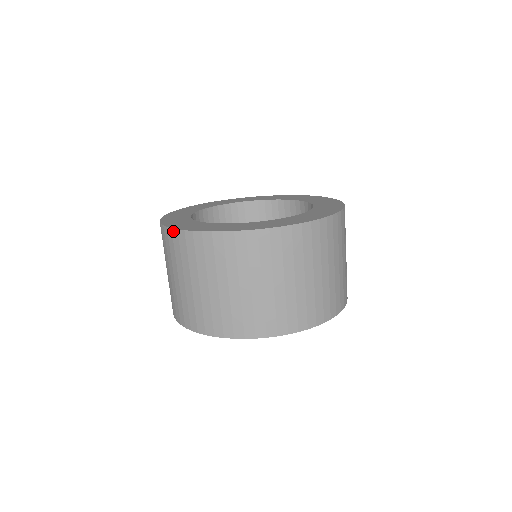
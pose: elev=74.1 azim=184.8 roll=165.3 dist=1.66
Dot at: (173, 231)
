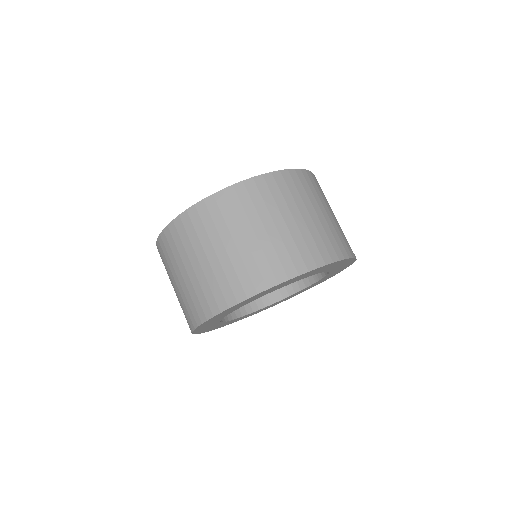
Dot at: (226, 190)
